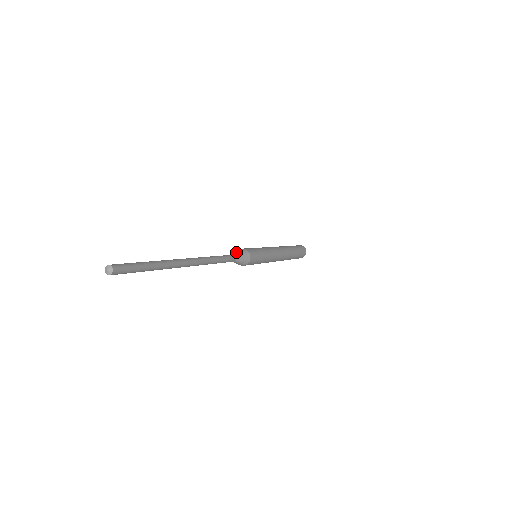
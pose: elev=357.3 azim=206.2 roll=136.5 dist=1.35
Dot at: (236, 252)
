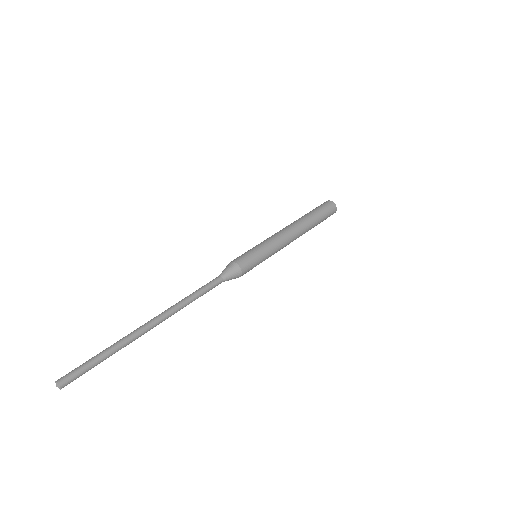
Dot at: (222, 271)
